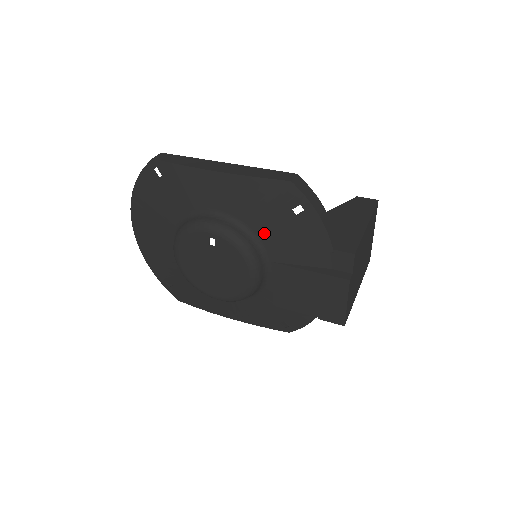
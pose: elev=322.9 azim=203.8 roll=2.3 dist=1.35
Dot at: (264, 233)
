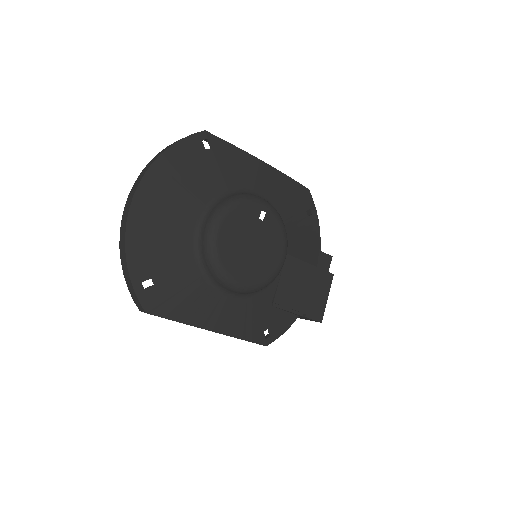
Dot at: (288, 224)
